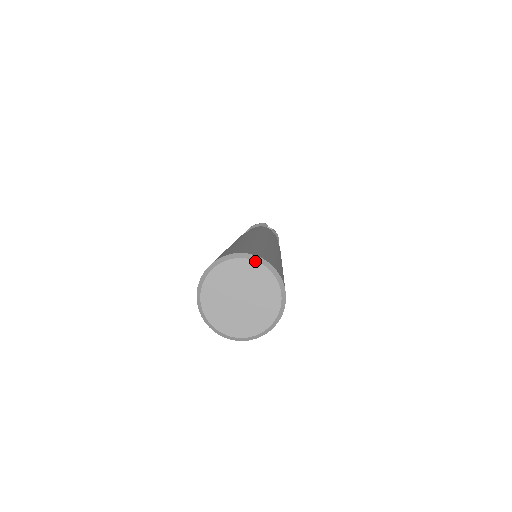
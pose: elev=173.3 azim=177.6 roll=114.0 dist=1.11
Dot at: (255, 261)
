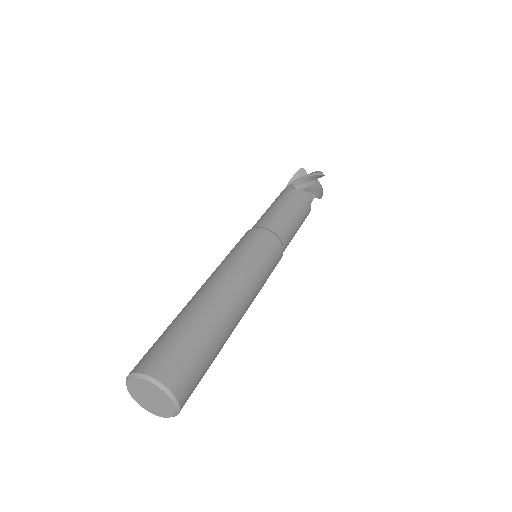
Dot at: (168, 396)
